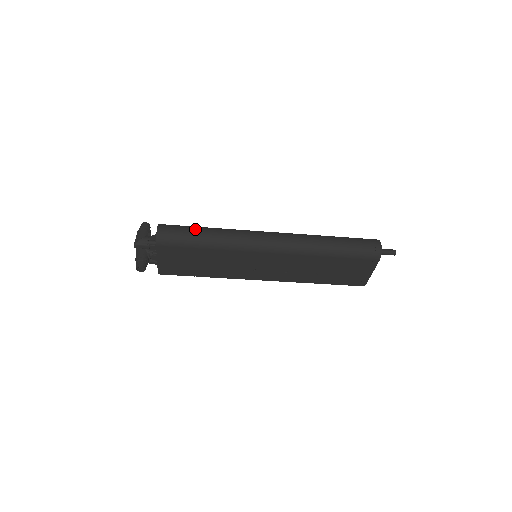
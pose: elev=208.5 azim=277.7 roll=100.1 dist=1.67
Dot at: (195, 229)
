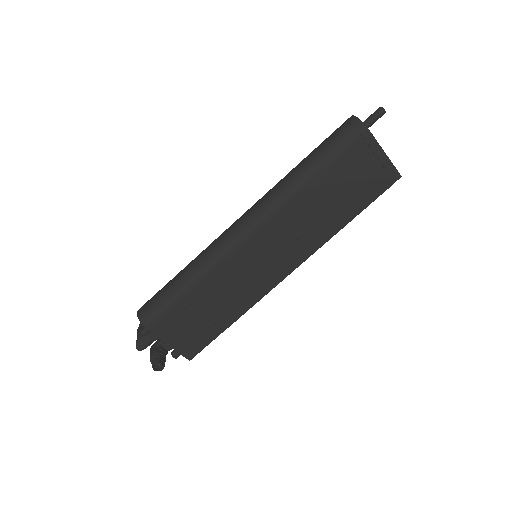
Dot at: (169, 282)
